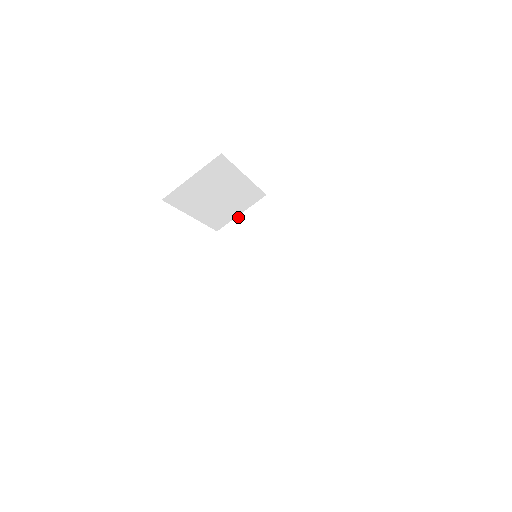
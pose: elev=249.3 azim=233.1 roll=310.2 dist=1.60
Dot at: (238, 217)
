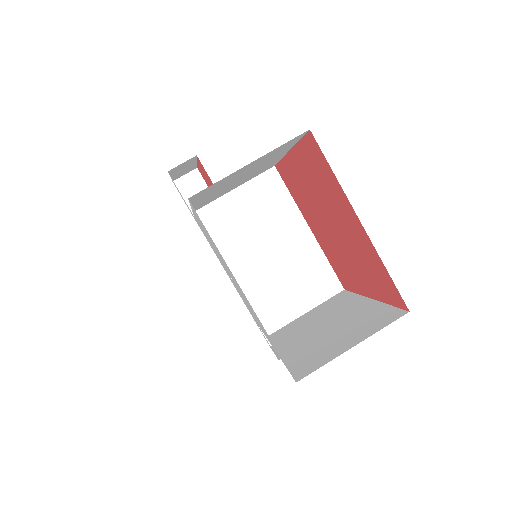
Dot at: (229, 194)
